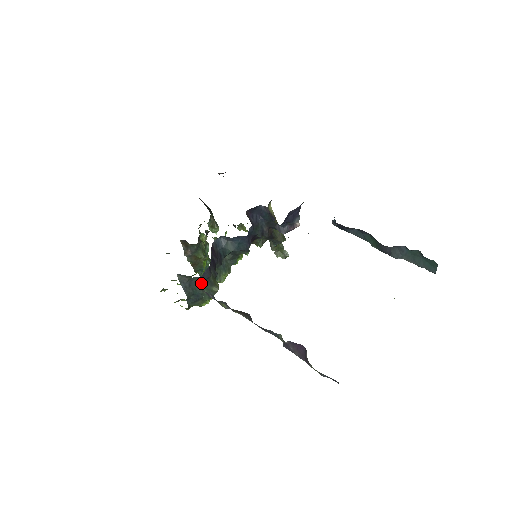
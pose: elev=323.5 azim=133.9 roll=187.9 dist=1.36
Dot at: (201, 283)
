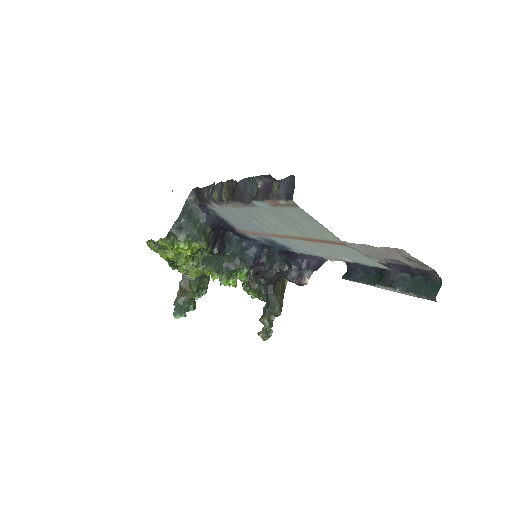
Dot at: (199, 221)
